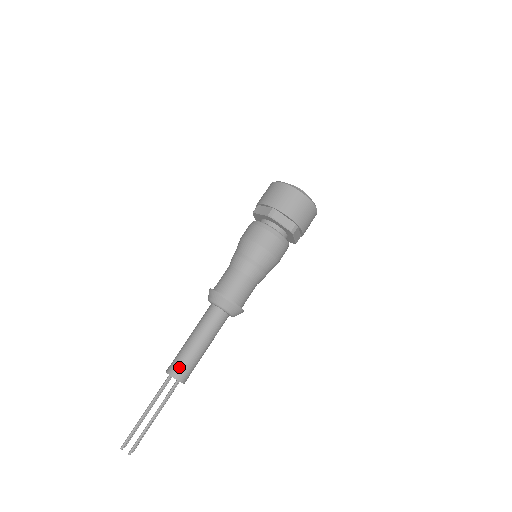
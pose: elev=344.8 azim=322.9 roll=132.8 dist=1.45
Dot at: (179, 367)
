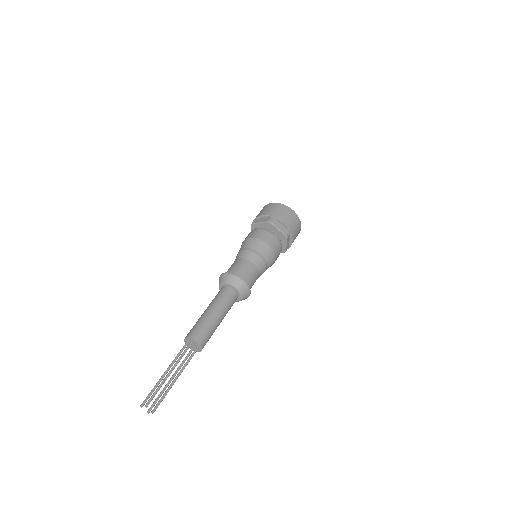
Dot at: (191, 330)
